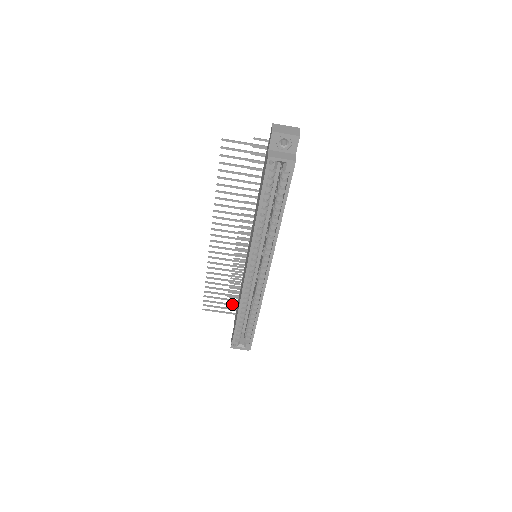
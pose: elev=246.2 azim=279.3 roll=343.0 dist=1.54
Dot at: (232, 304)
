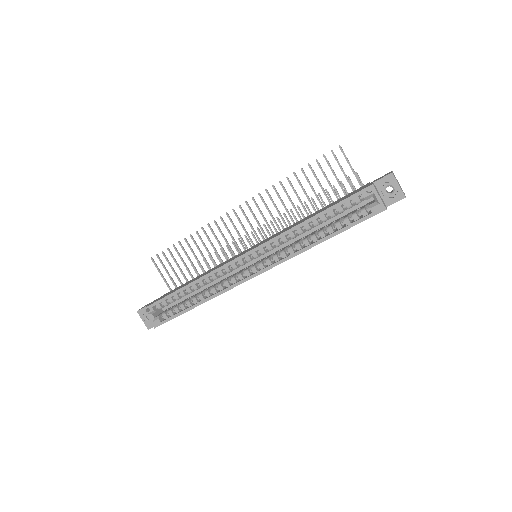
Dot at: occluded
